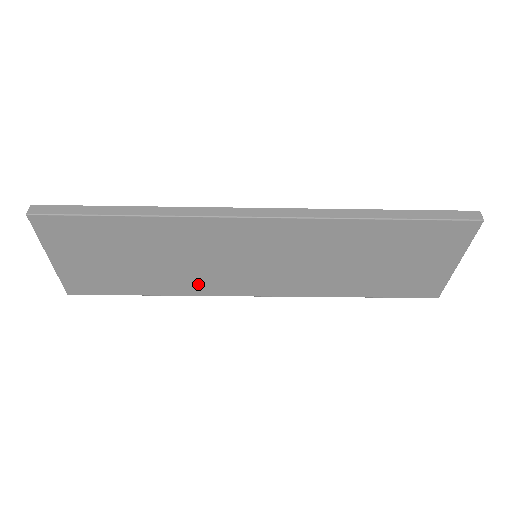
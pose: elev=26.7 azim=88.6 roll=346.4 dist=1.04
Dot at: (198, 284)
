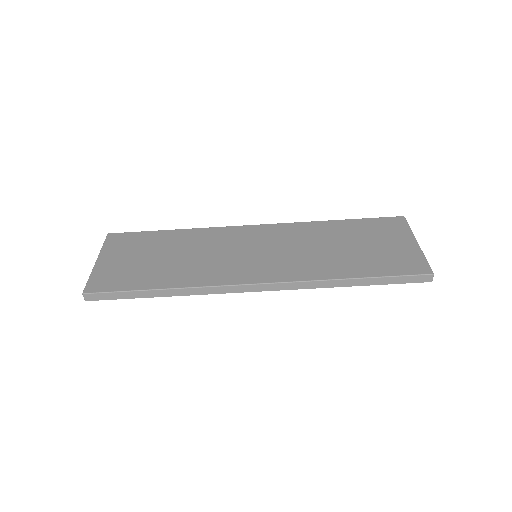
Dot at: (206, 275)
